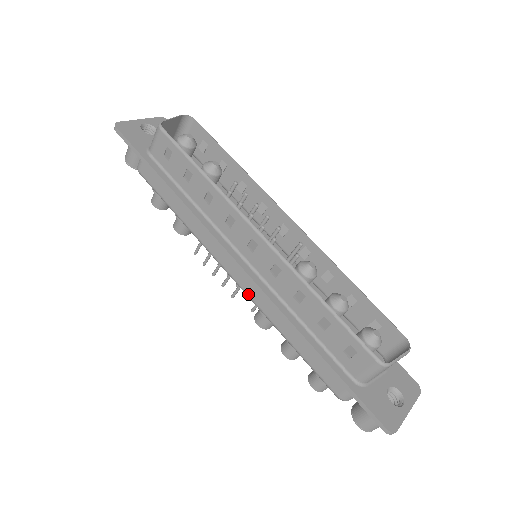
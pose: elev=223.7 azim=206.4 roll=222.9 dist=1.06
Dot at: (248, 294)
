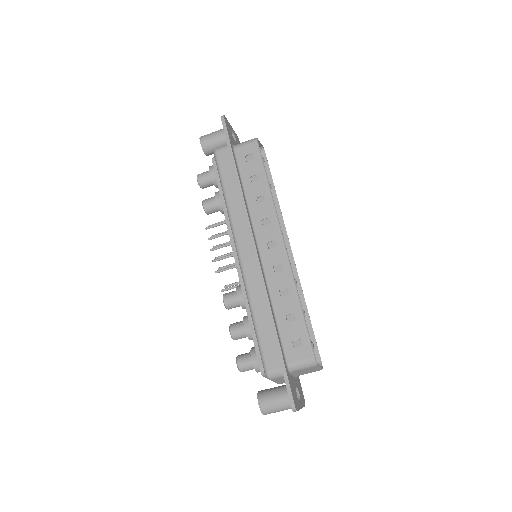
Dot at: (245, 273)
